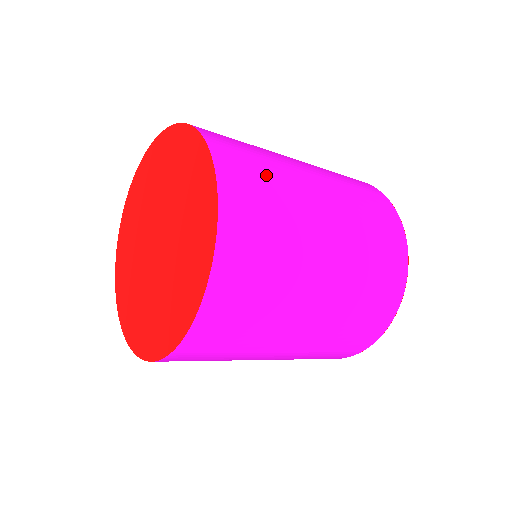
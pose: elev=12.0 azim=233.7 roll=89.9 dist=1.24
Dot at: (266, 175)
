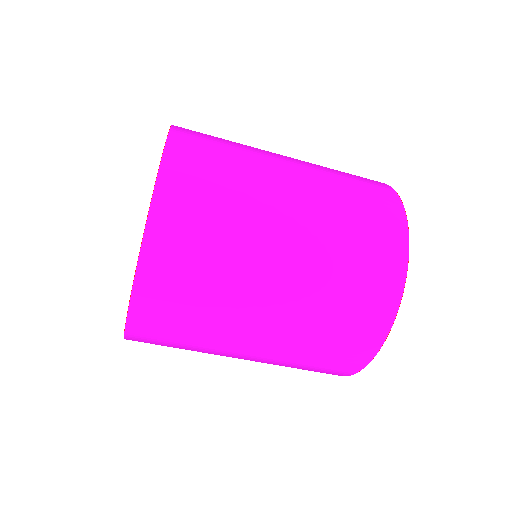
Dot at: (225, 152)
